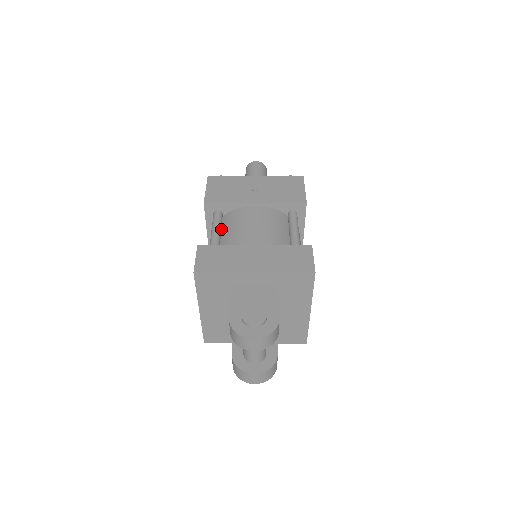
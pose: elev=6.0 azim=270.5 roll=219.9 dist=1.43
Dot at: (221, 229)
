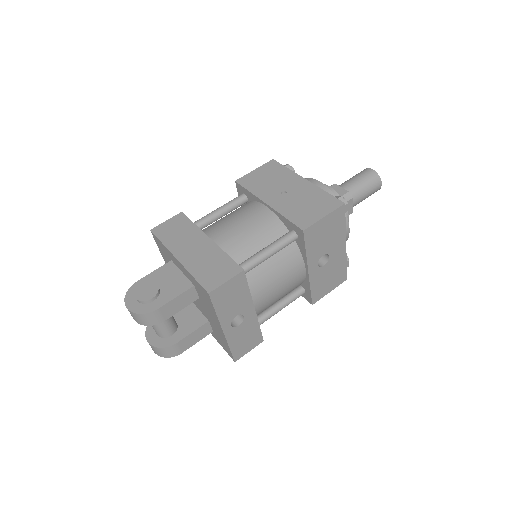
Dot at: (231, 212)
